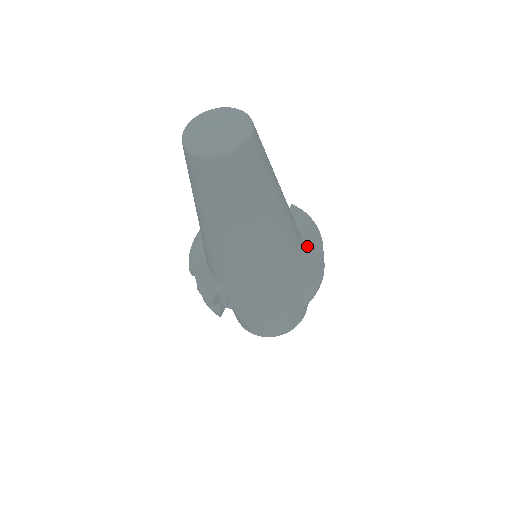
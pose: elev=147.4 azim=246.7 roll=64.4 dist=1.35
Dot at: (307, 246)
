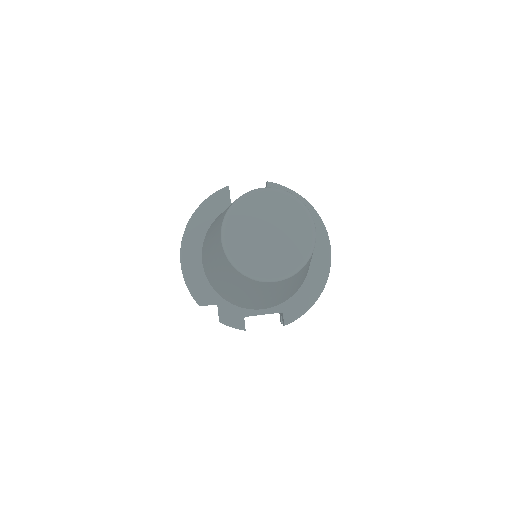
Dot at: occluded
